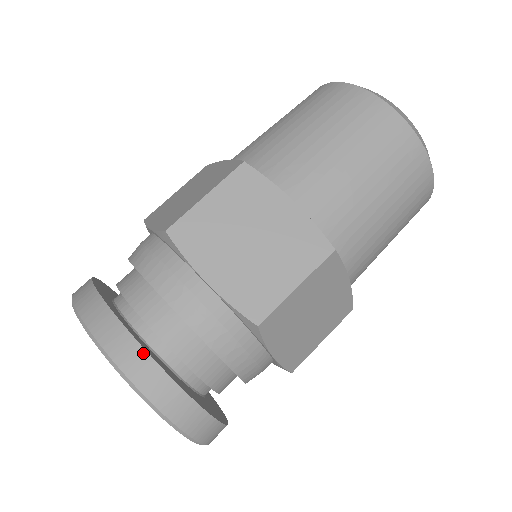
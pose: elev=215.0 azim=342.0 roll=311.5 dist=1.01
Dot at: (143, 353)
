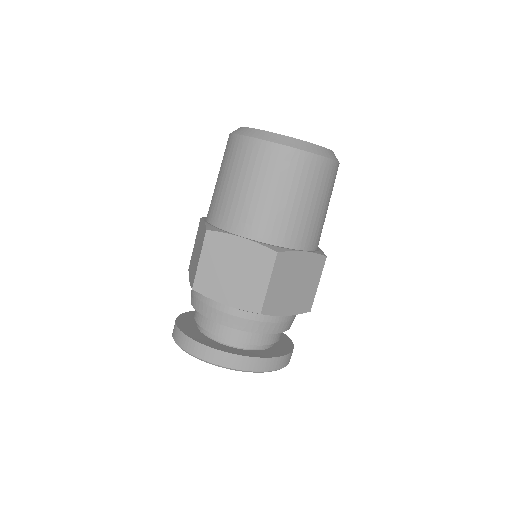
Dot at: (275, 359)
